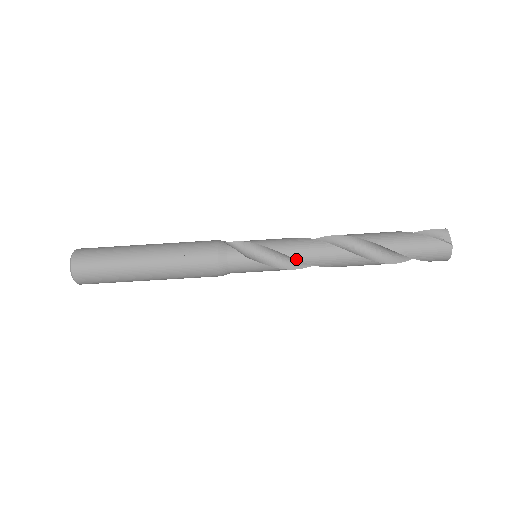
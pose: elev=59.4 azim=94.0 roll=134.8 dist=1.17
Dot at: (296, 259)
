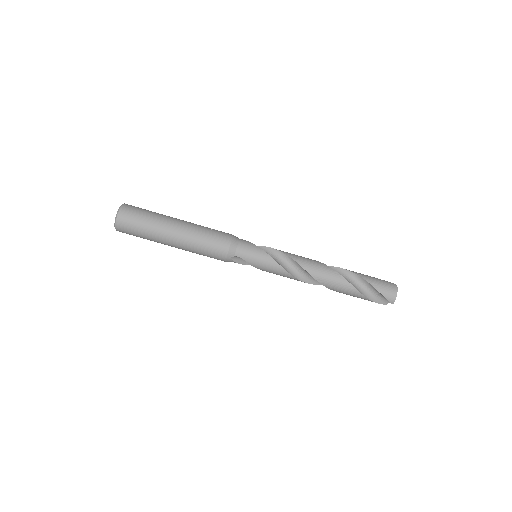
Dot at: (288, 256)
